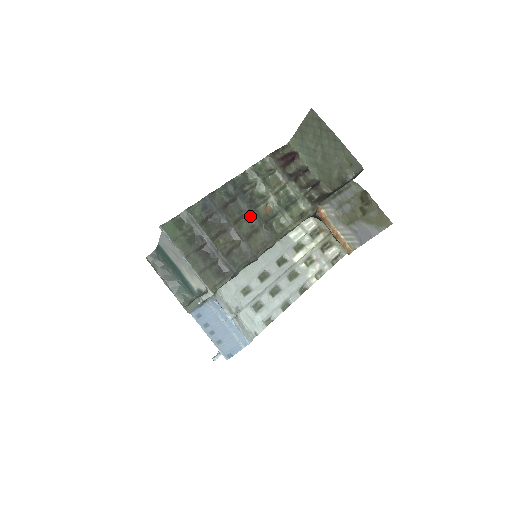
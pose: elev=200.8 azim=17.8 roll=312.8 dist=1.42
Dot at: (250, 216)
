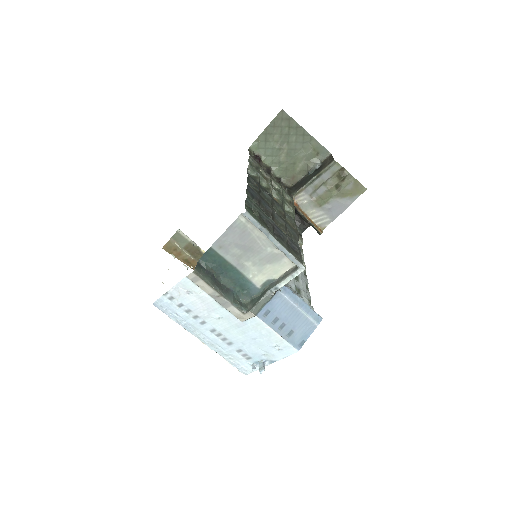
Dot at: (274, 204)
